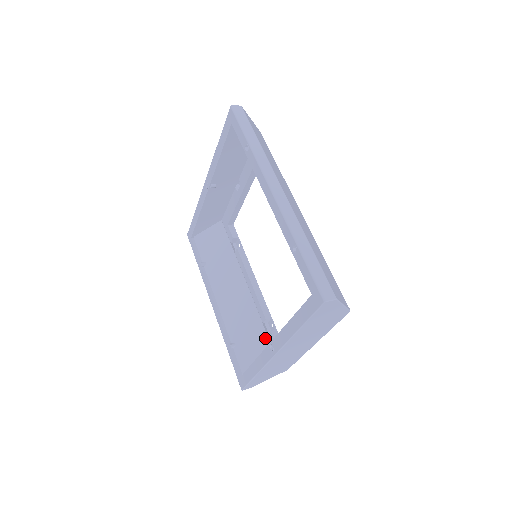
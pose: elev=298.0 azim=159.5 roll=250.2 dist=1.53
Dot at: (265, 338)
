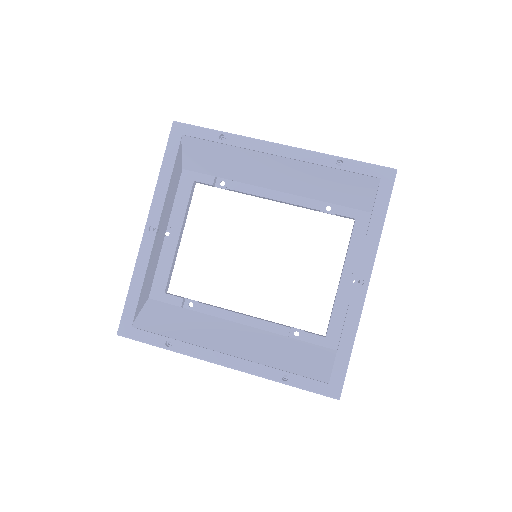
Dot at: (304, 344)
